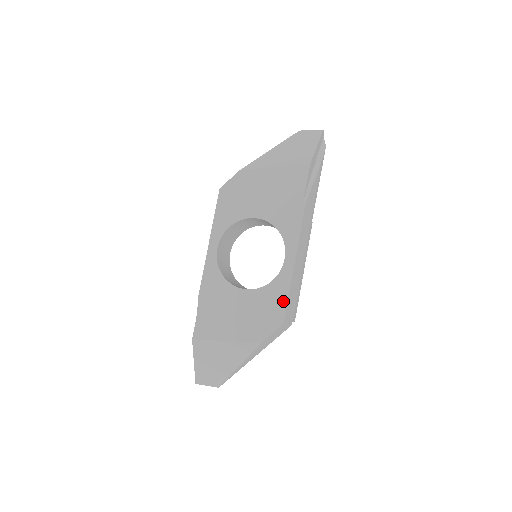
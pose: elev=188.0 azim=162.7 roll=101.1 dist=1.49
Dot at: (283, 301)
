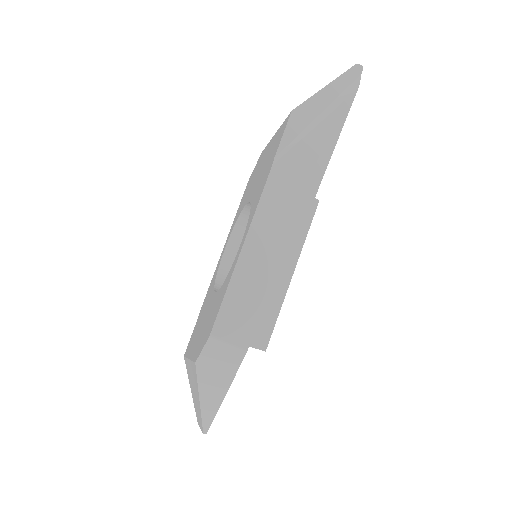
Dot at: (220, 304)
